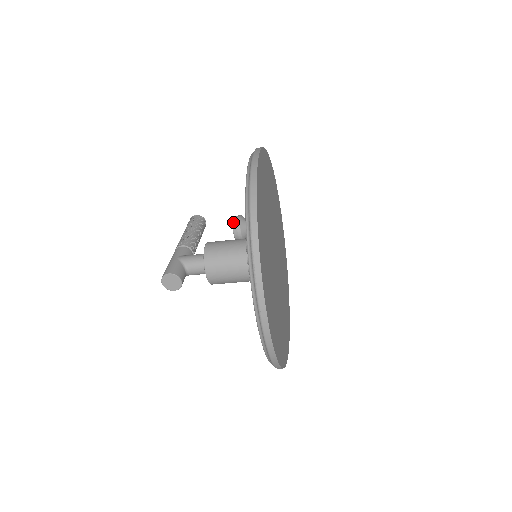
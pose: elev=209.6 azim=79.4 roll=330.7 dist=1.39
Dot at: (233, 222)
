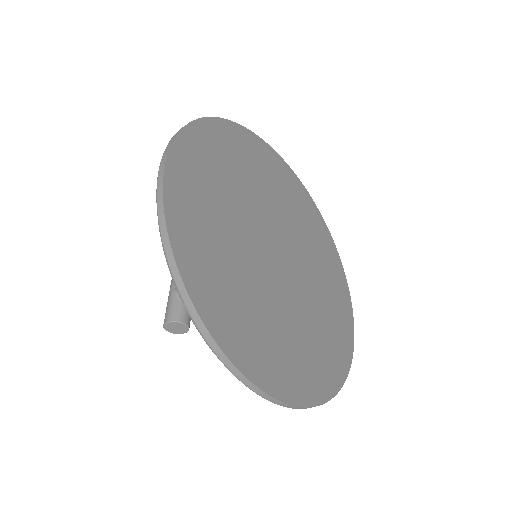
Dot at: occluded
